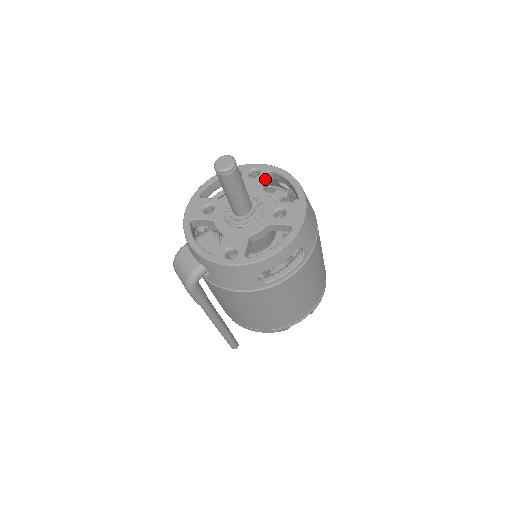
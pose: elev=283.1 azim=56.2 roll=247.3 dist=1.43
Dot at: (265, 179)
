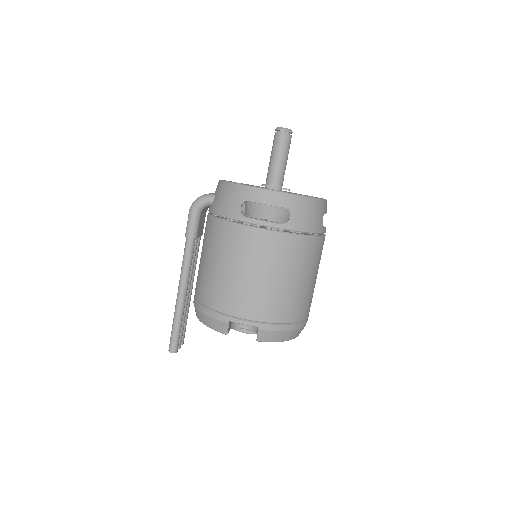
Dot at: occluded
